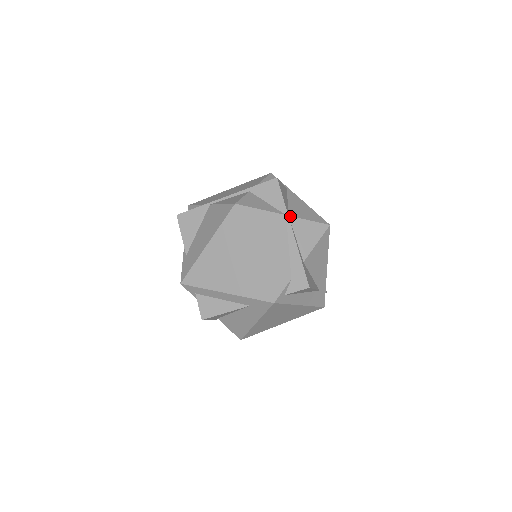
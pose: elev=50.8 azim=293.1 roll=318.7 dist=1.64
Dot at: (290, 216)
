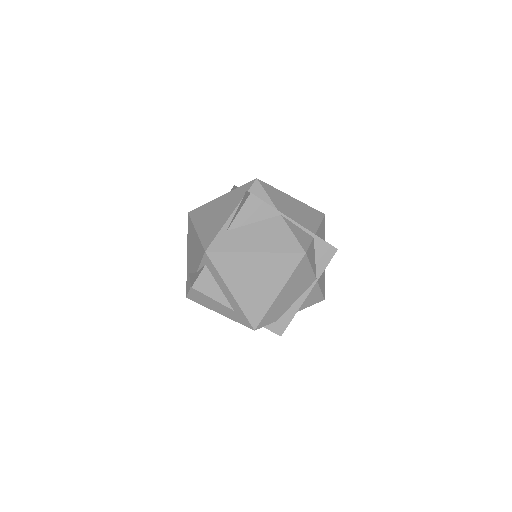
Dot at: (317, 281)
